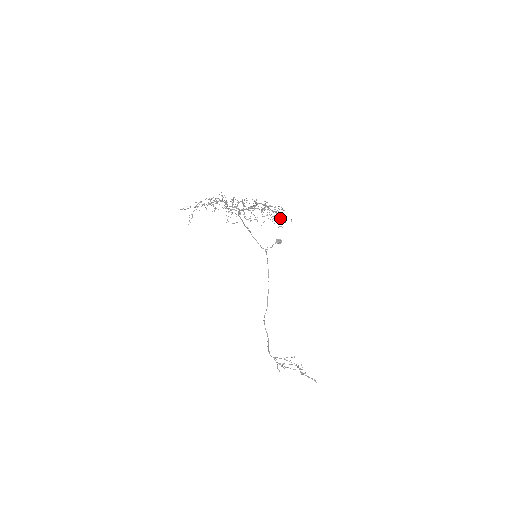
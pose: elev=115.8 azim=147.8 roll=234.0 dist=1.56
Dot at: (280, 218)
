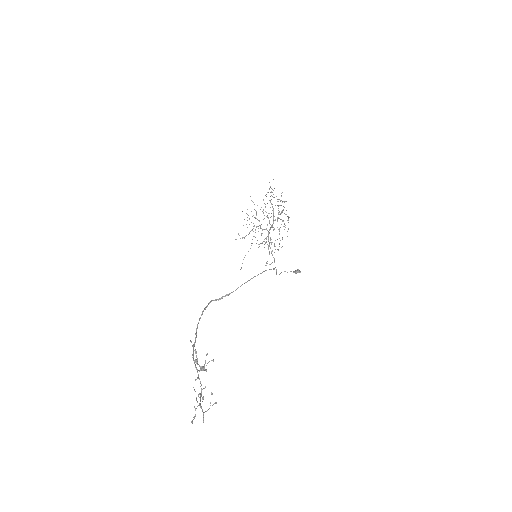
Dot at: (288, 220)
